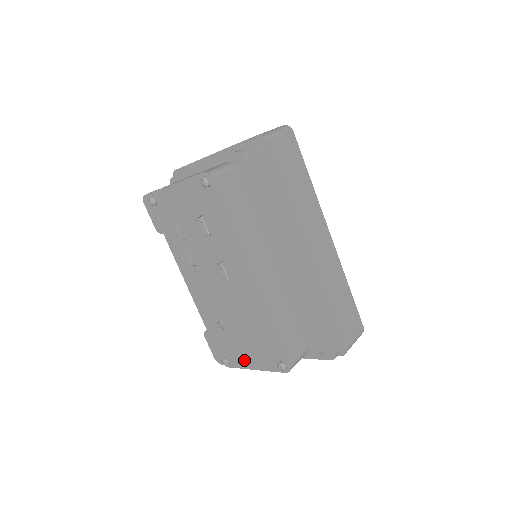
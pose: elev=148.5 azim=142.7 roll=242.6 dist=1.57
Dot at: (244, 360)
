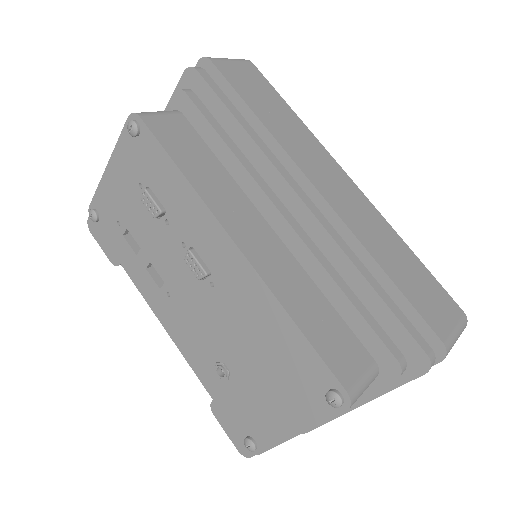
Dot at: (275, 424)
